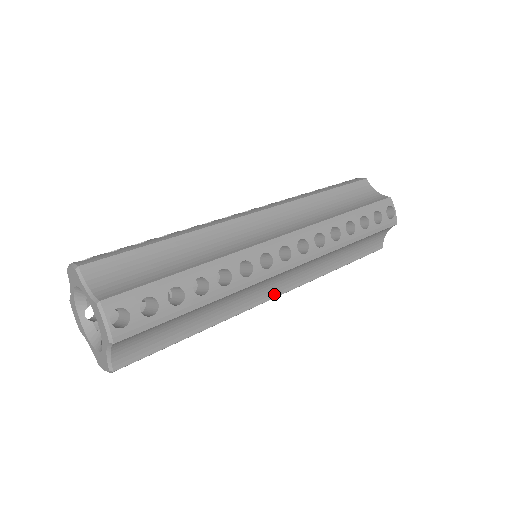
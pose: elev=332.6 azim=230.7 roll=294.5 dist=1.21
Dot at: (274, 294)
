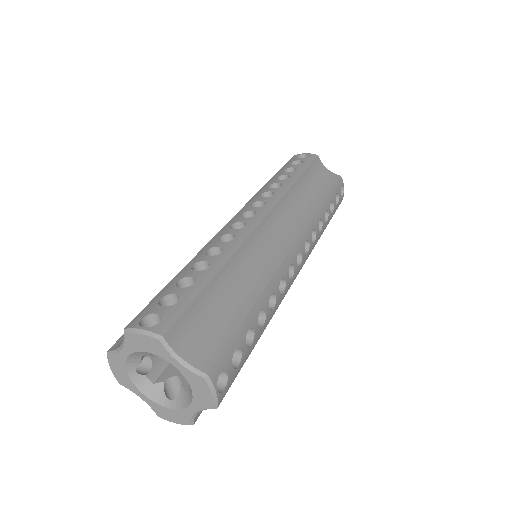
Dot at: occluded
